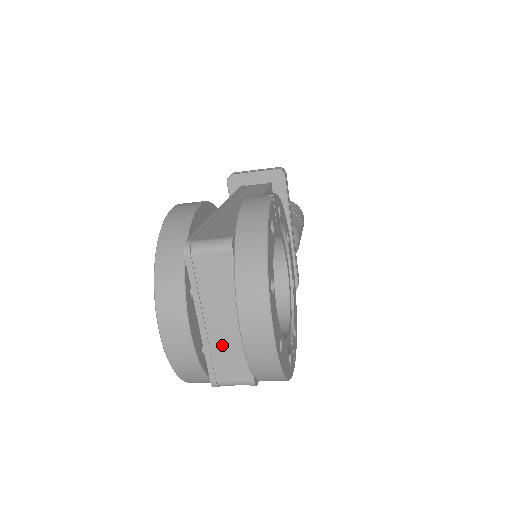
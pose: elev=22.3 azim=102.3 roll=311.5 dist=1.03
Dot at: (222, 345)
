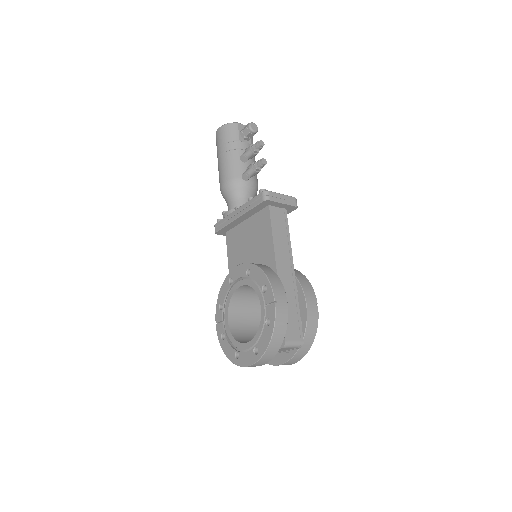
Dot at: occluded
